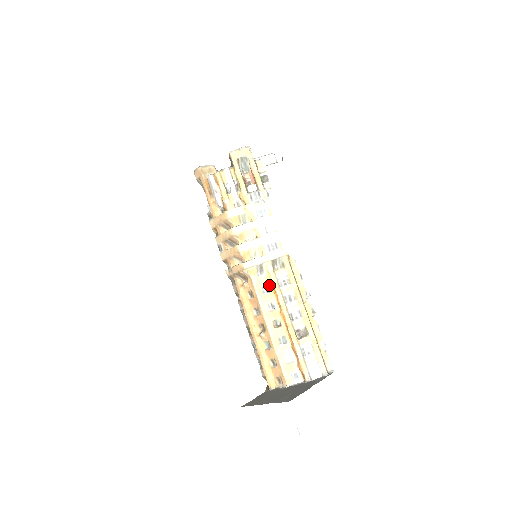
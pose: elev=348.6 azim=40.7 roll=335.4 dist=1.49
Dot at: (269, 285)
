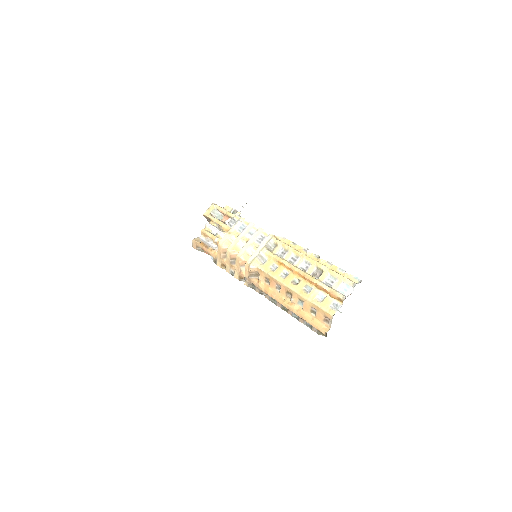
Dot at: (274, 263)
